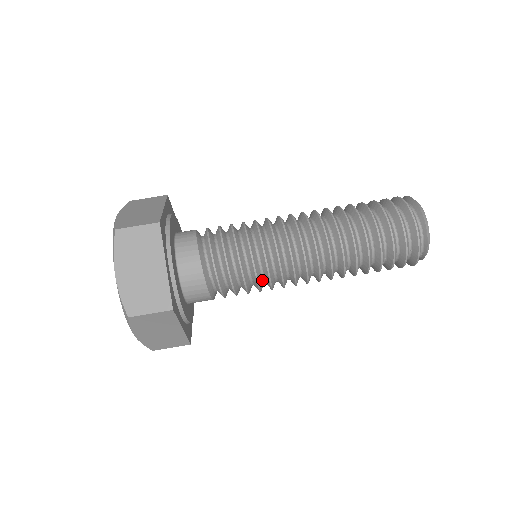
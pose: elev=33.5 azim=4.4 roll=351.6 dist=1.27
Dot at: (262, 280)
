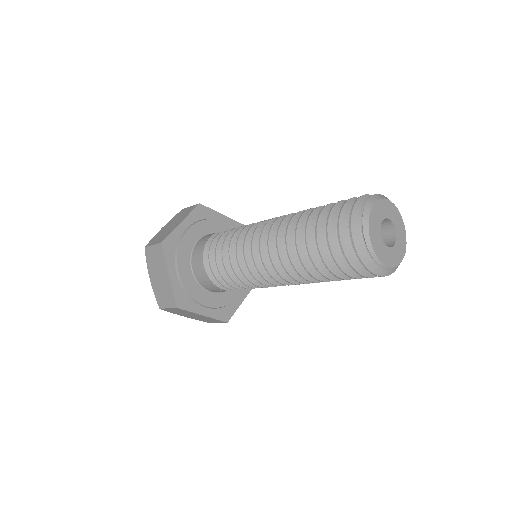
Dot at: occluded
